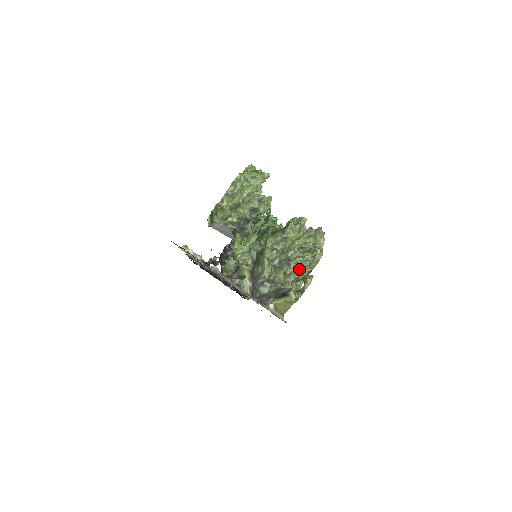
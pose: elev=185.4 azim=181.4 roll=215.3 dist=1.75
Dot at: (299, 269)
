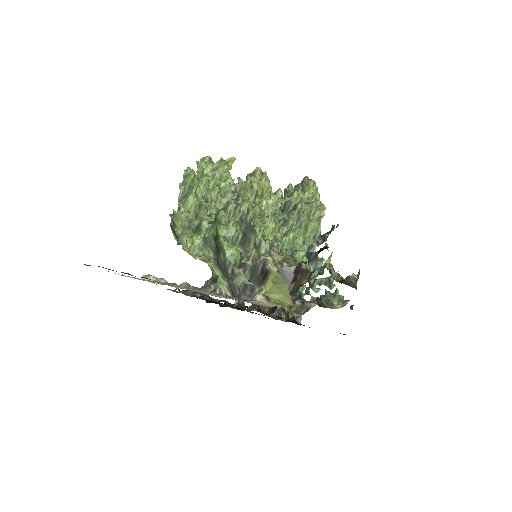
Dot at: (283, 235)
